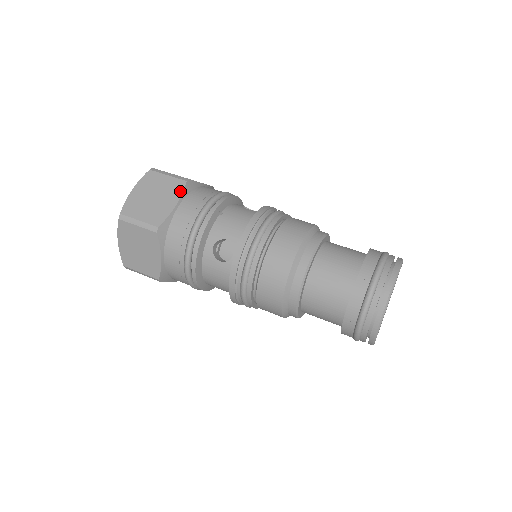
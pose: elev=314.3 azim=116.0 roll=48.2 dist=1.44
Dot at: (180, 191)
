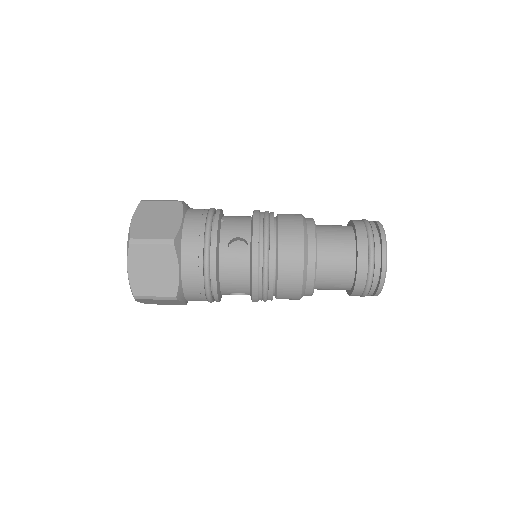
Dot at: (180, 209)
